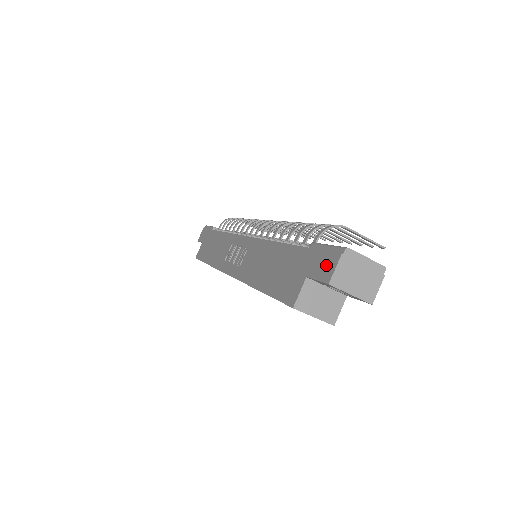
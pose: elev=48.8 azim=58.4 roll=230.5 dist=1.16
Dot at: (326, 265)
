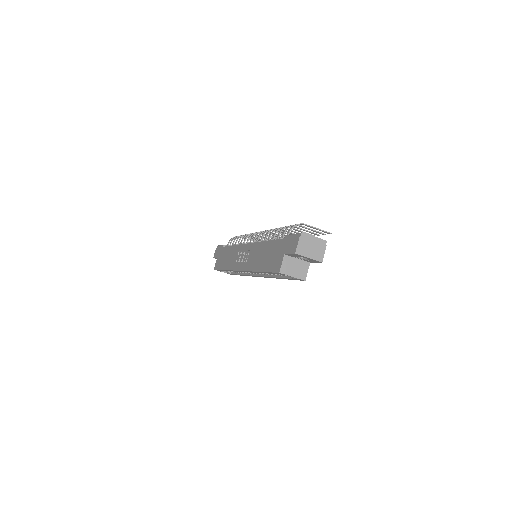
Dot at: (293, 244)
